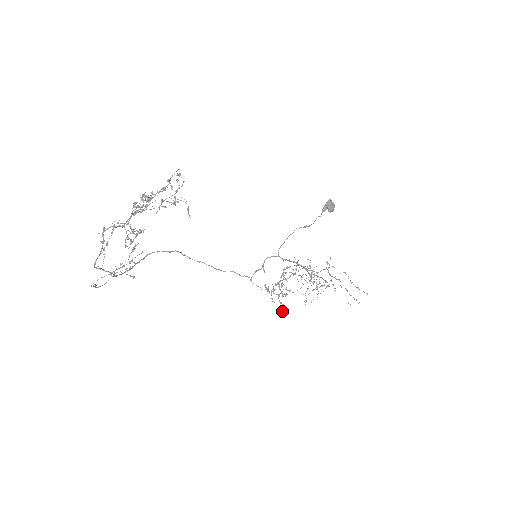
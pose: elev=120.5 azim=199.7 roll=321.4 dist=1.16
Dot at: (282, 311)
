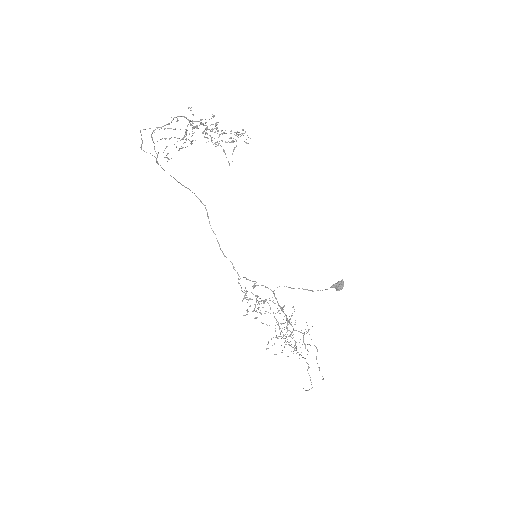
Dot at: occluded
